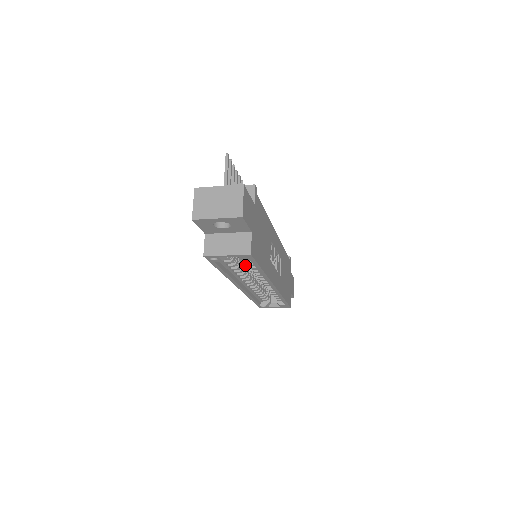
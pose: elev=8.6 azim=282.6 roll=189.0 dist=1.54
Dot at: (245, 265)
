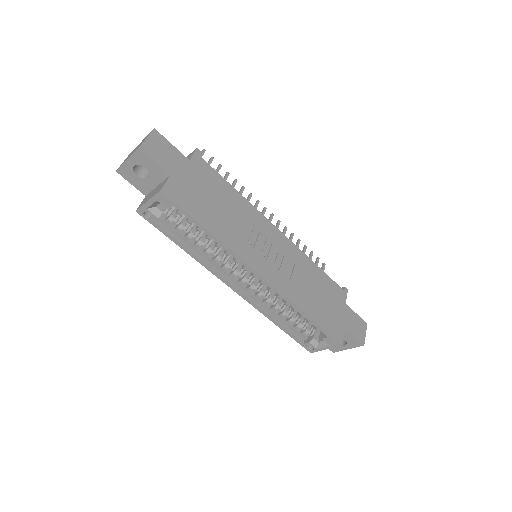
Dot at: (217, 247)
